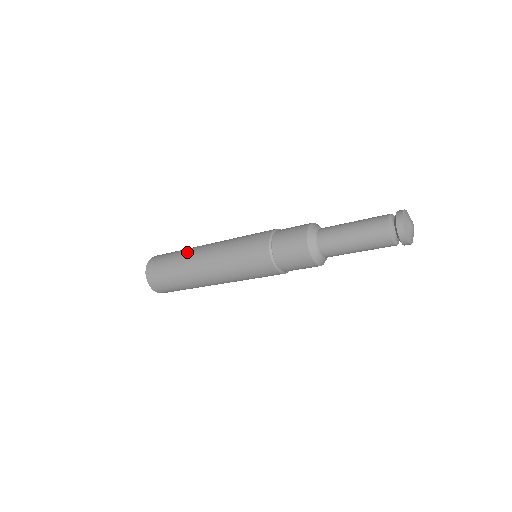
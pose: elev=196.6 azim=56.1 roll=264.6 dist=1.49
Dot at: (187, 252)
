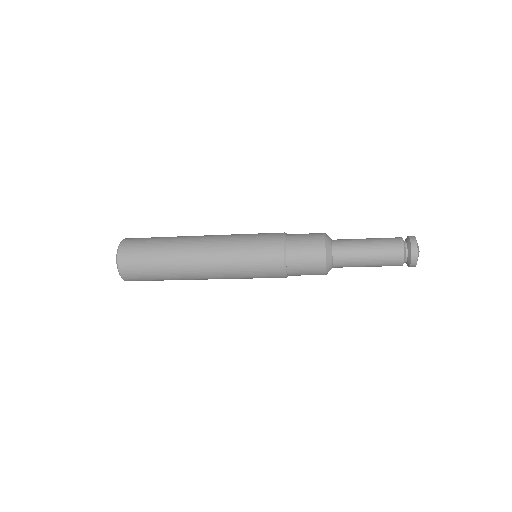
Dot at: (177, 241)
